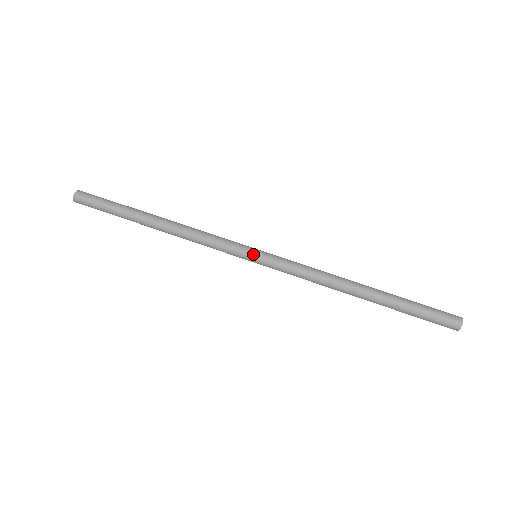
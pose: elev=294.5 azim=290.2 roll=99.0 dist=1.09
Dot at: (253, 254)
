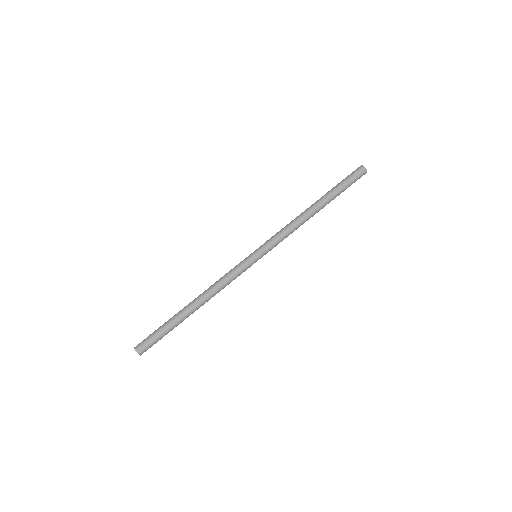
Dot at: (257, 259)
